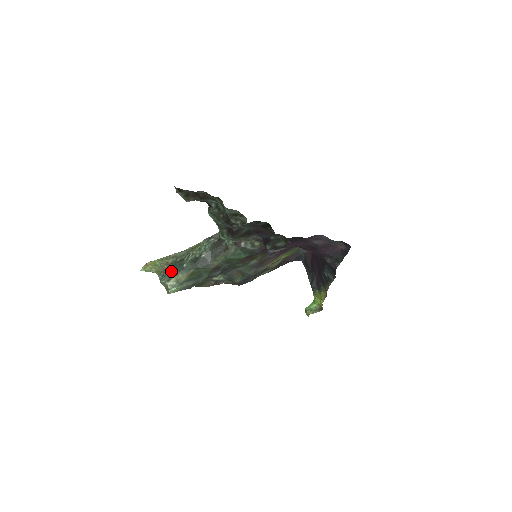
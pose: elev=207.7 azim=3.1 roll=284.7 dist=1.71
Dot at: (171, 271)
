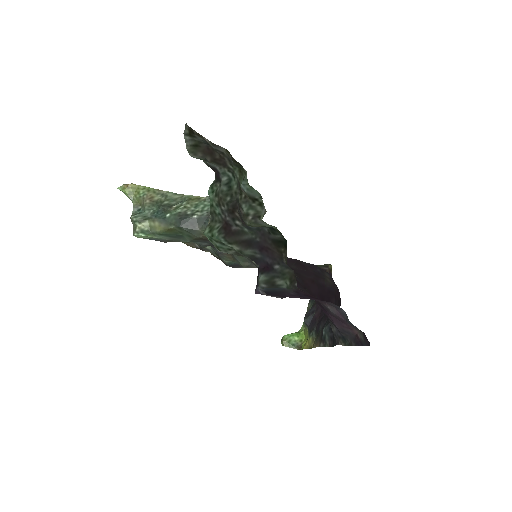
Dot at: (150, 211)
